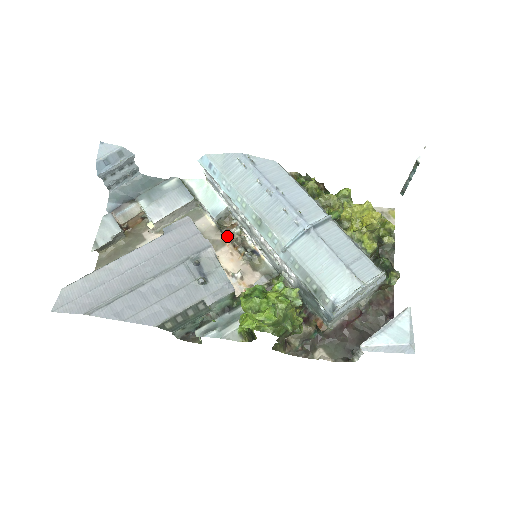
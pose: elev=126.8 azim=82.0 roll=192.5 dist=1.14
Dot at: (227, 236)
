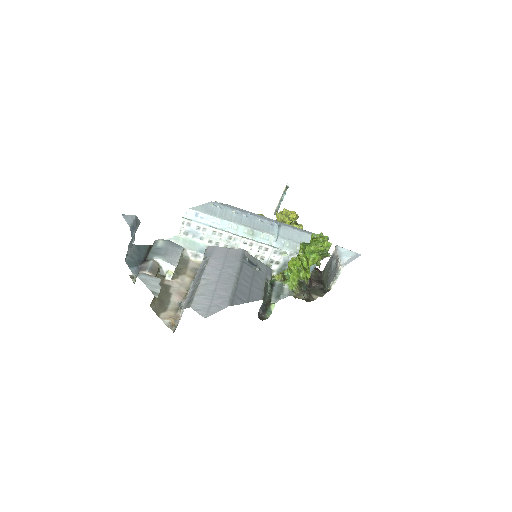
Dot at: occluded
